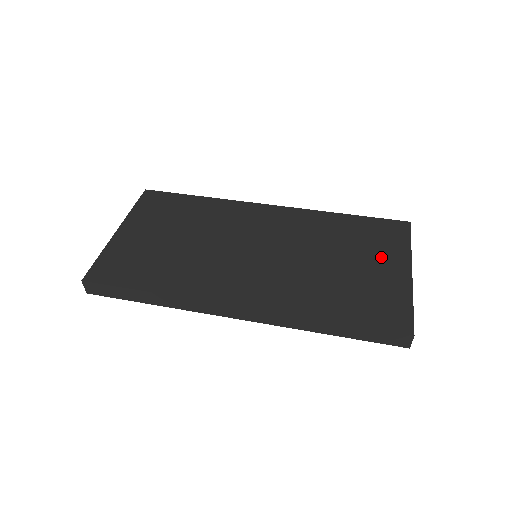
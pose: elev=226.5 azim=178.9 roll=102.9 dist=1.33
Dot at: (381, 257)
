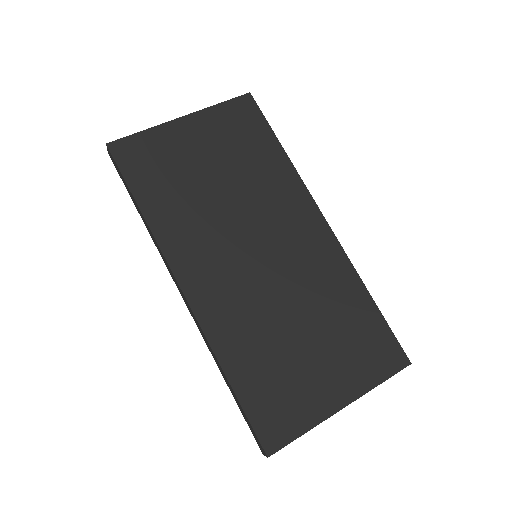
Dot at: (340, 368)
